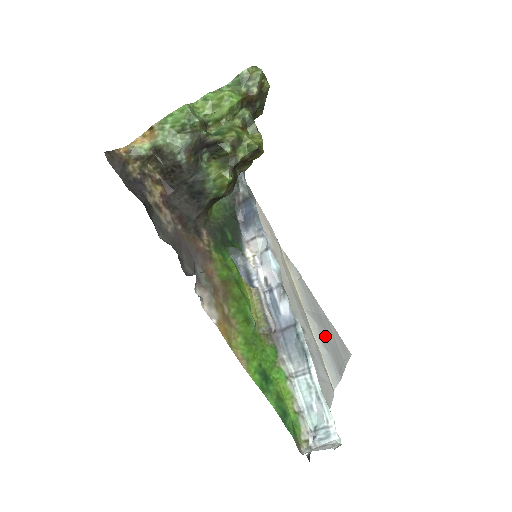
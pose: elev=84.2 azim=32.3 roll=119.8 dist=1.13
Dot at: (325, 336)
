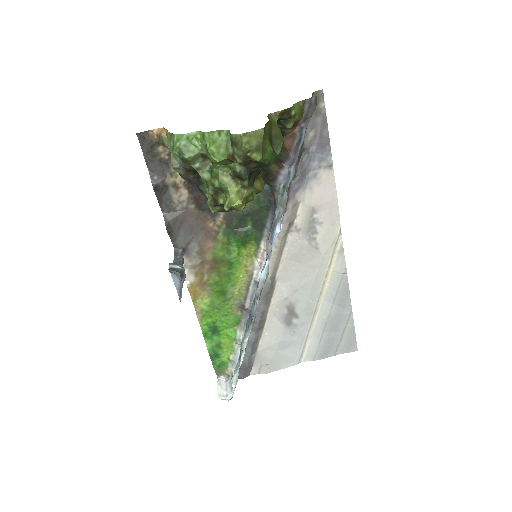
Dot at: (330, 327)
